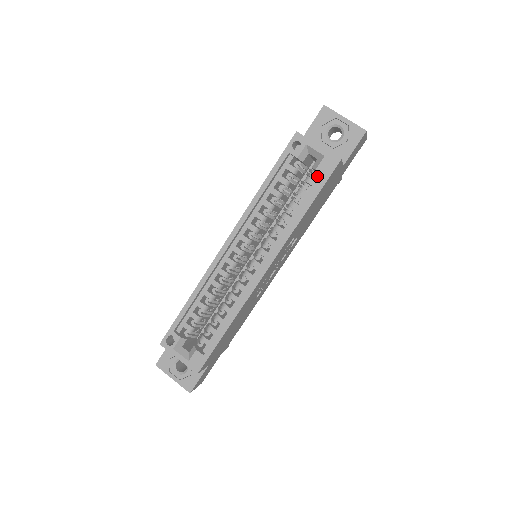
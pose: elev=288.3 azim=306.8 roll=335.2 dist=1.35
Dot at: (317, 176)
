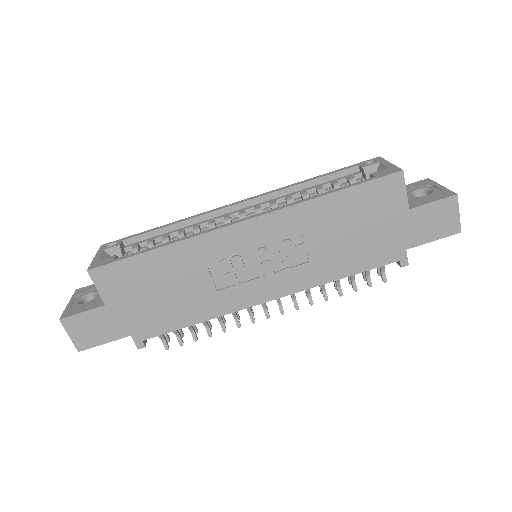
Dot at: occluded
